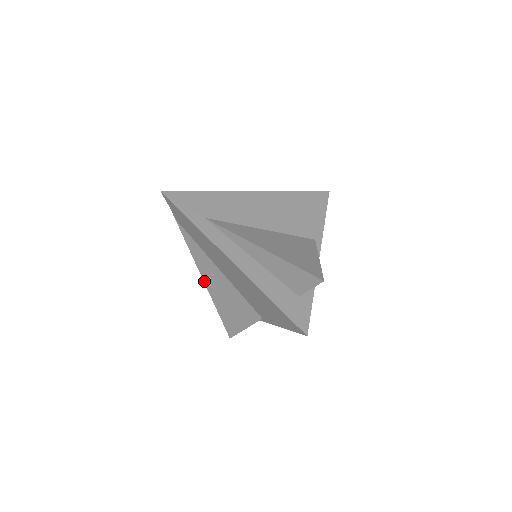
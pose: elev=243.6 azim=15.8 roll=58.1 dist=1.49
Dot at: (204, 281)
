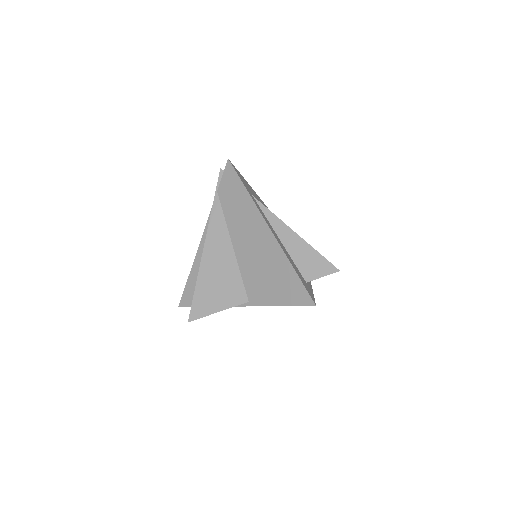
Dot at: (203, 253)
